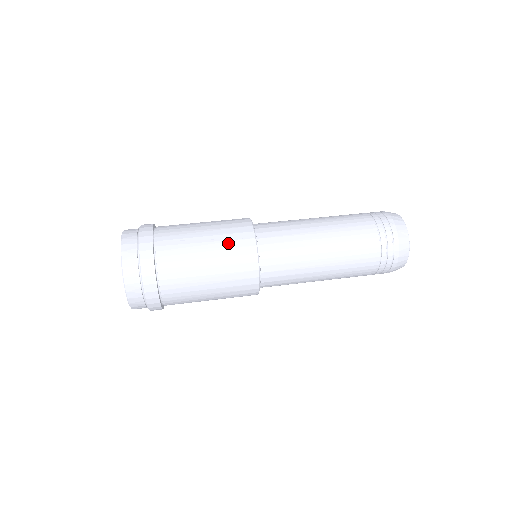
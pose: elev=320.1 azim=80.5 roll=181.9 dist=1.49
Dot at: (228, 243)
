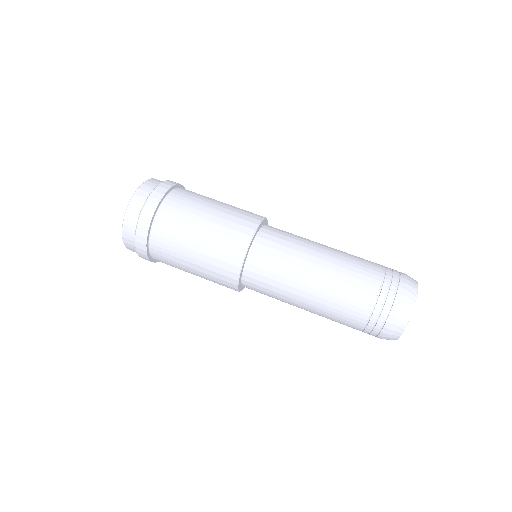
Dot at: (212, 277)
